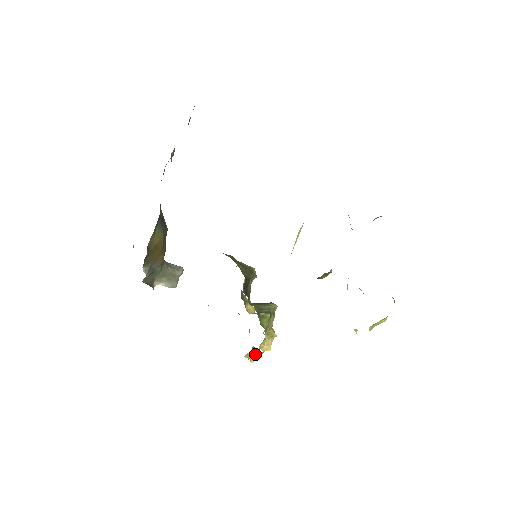
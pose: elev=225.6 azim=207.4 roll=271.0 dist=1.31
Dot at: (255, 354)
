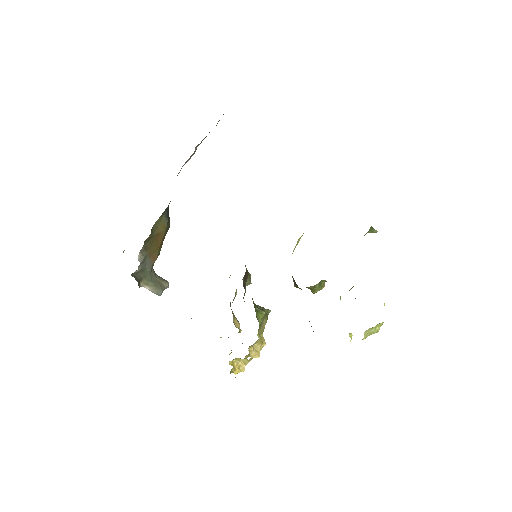
Dot at: (240, 363)
